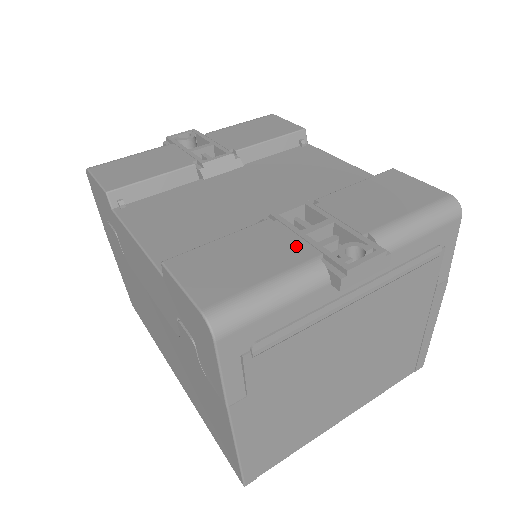
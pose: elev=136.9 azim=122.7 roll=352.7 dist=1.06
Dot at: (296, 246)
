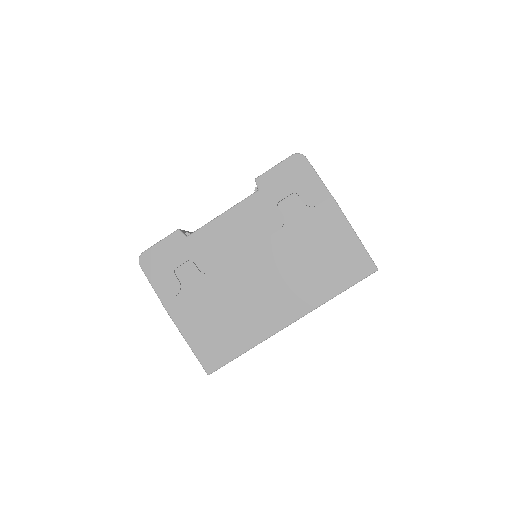
Dot at: occluded
